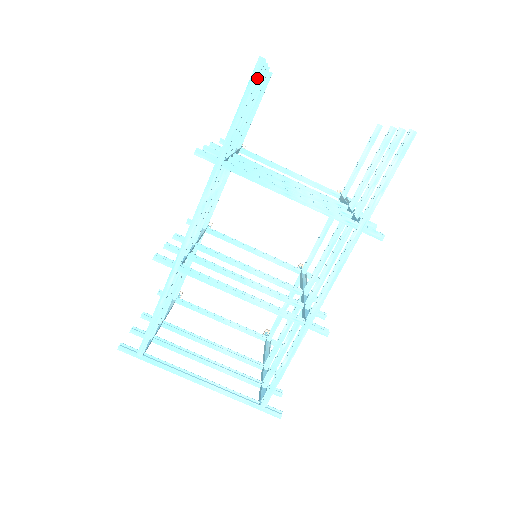
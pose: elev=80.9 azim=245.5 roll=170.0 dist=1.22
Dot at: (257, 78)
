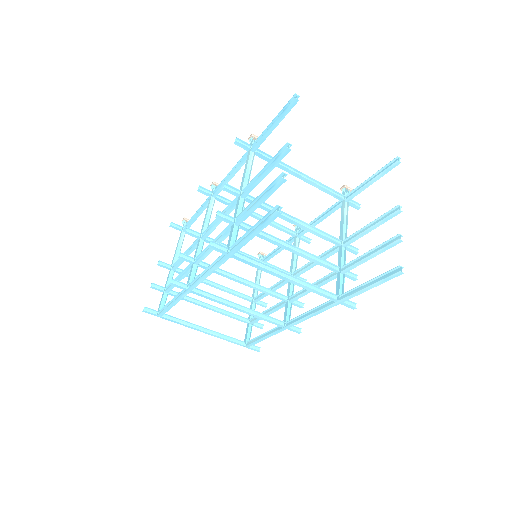
Dot at: occluded
